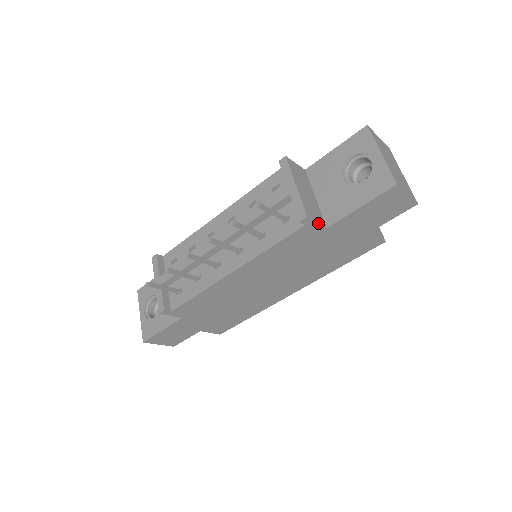
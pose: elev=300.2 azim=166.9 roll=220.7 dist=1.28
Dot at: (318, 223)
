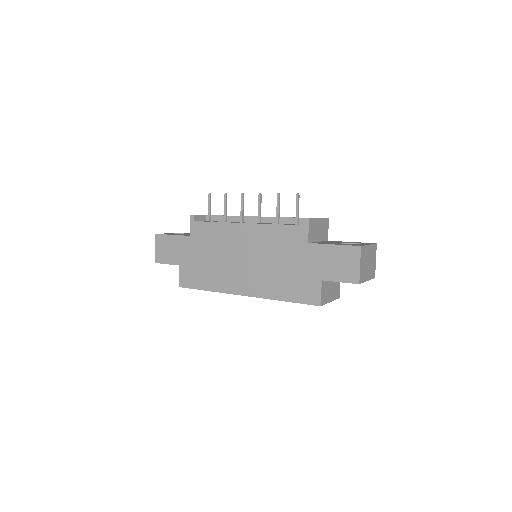
Dot at: (308, 232)
